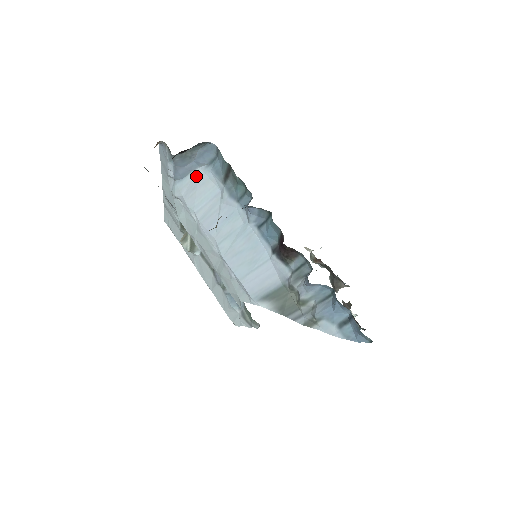
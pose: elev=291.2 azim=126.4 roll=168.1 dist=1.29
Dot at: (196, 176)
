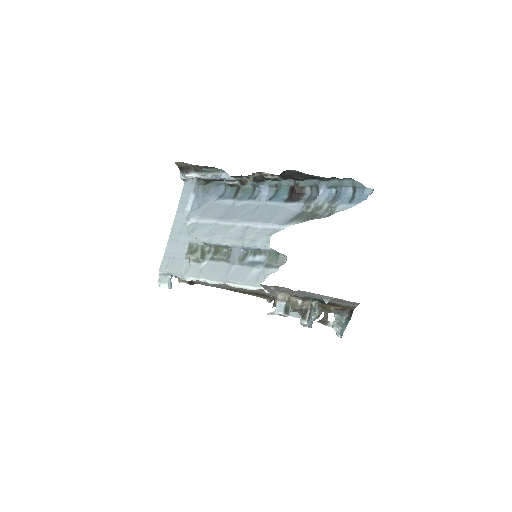
Dot at: (209, 205)
